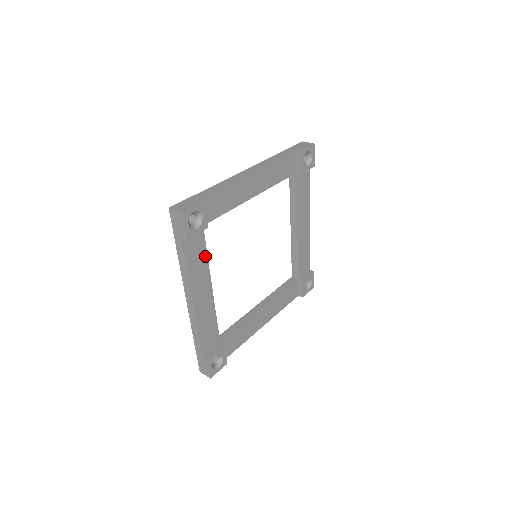
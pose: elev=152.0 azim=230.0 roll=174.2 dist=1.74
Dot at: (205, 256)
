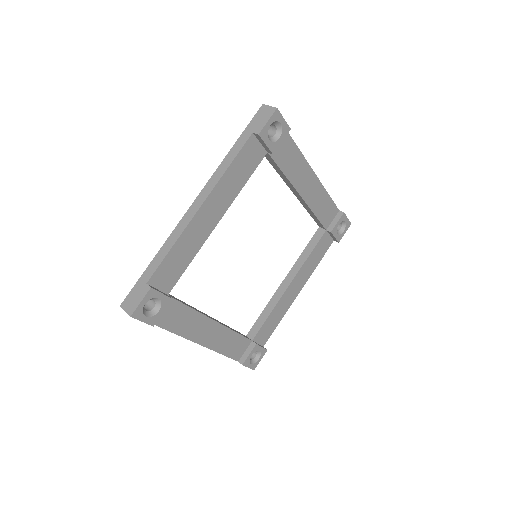
Dot at: (188, 310)
